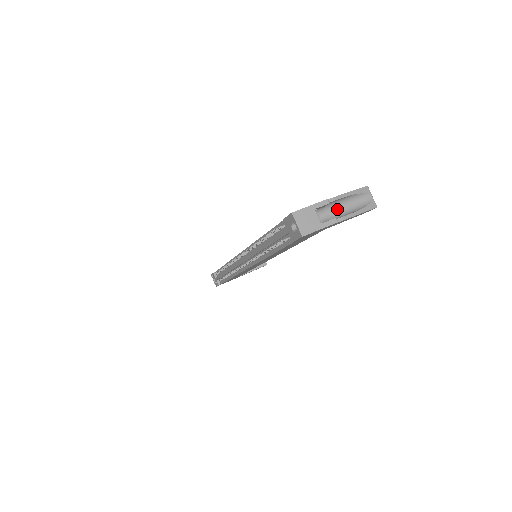
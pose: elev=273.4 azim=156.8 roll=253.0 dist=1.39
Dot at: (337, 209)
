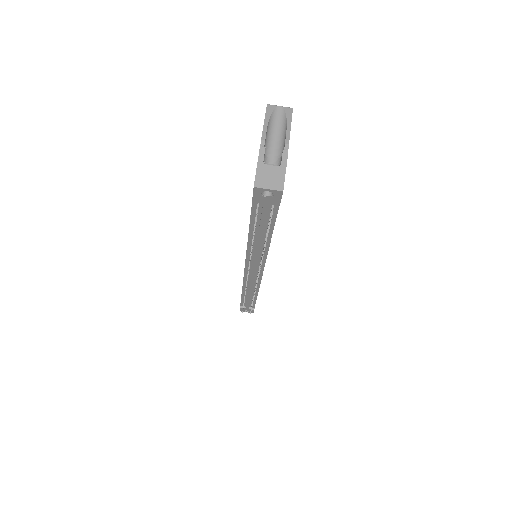
Dot at: (273, 145)
